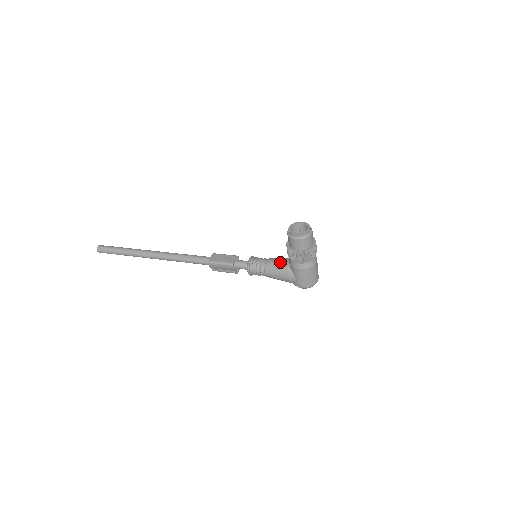
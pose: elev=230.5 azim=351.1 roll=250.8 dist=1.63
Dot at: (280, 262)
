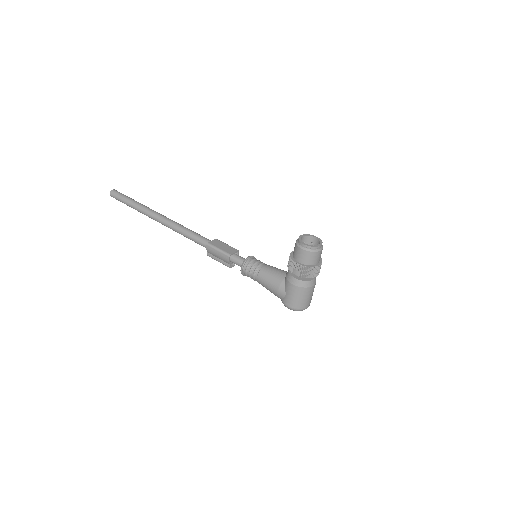
Dot at: (277, 271)
